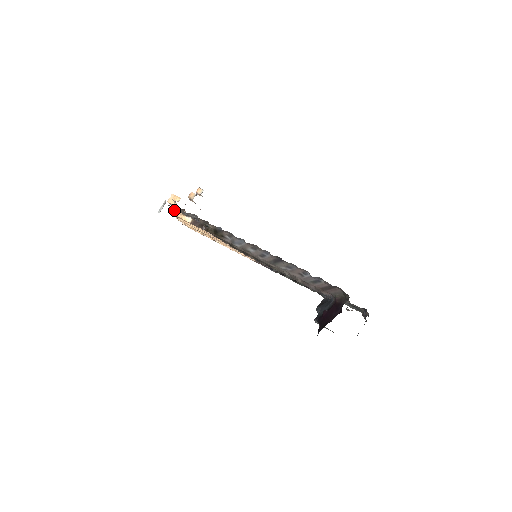
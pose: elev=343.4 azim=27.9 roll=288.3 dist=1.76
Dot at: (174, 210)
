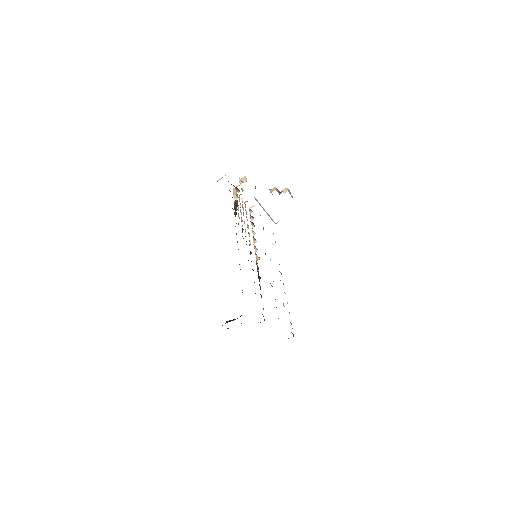
Dot at: (235, 188)
